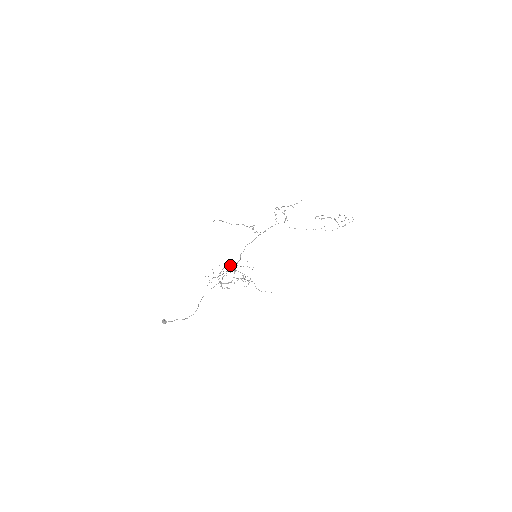
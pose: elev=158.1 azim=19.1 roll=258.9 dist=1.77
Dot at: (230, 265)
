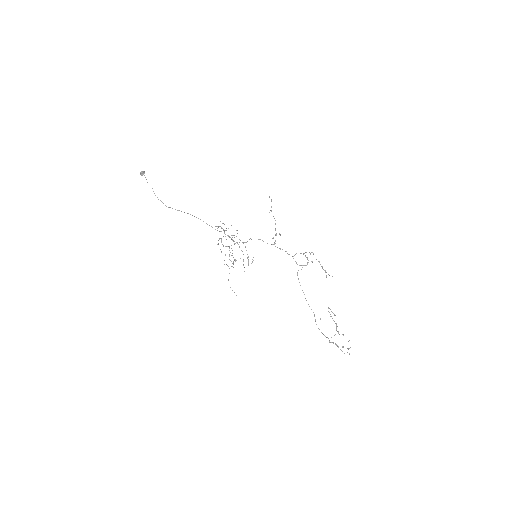
Dot at: occluded
